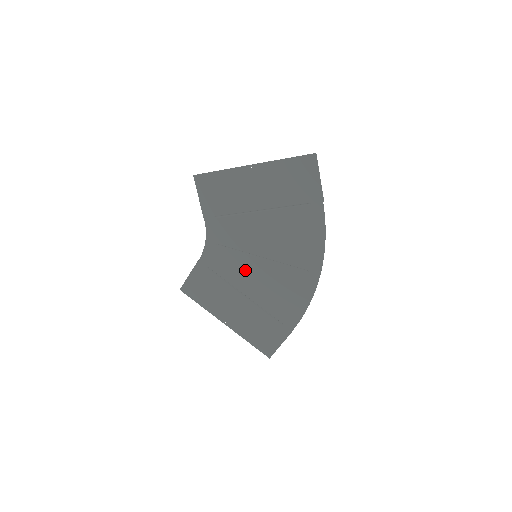
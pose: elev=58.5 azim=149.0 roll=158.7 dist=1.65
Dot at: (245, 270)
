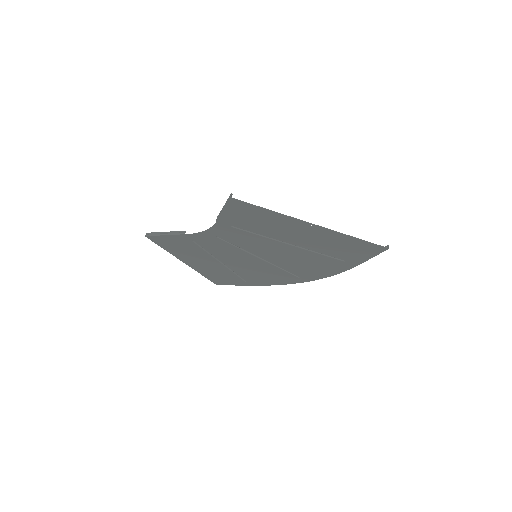
Dot at: (236, 256)
